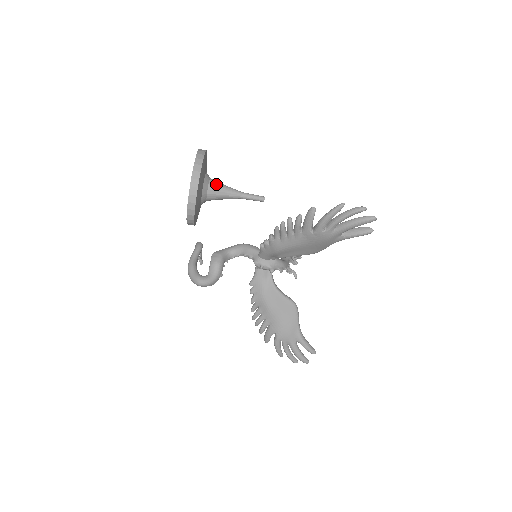
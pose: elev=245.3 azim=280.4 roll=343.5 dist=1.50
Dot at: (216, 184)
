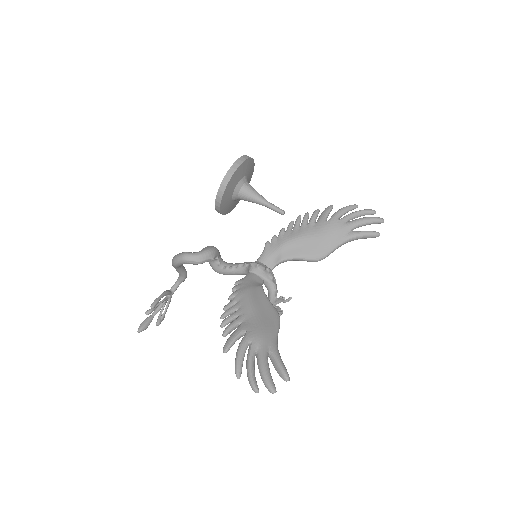
Dot at: occluded
